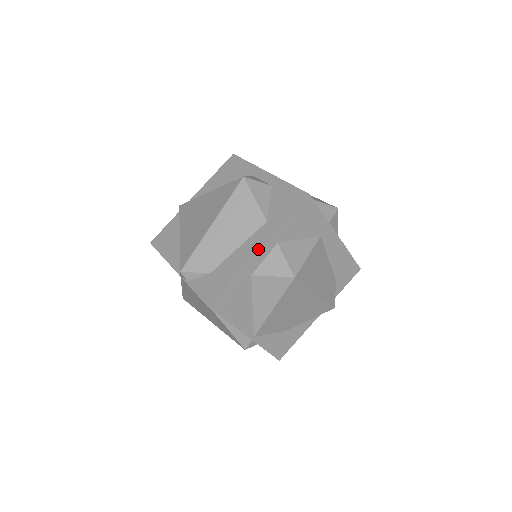
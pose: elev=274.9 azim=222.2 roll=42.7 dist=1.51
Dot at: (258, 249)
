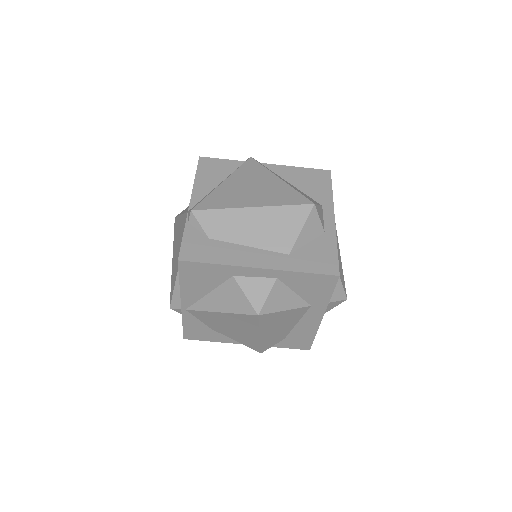
Dot at: (259, 267)
